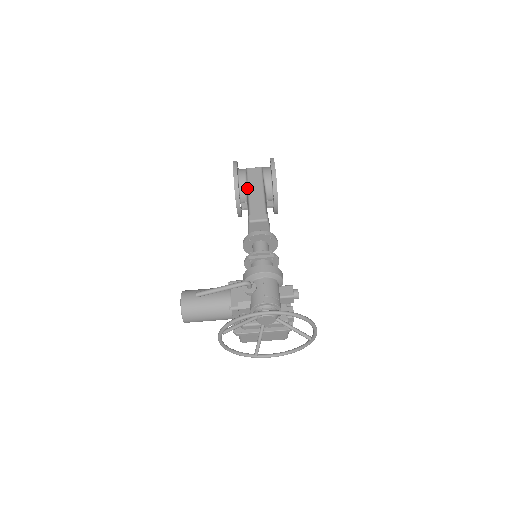
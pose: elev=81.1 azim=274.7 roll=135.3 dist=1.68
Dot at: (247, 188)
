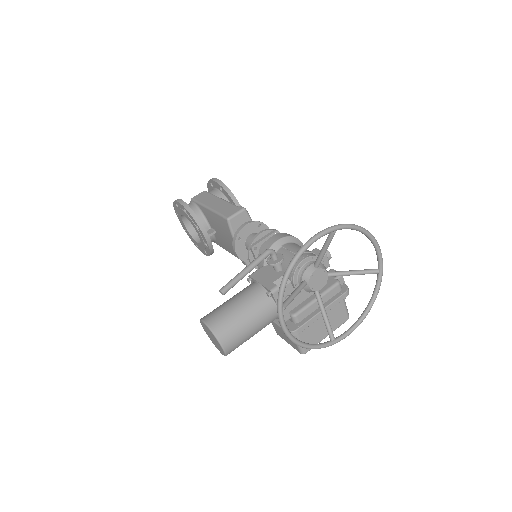
Dot at: (203, 207)
